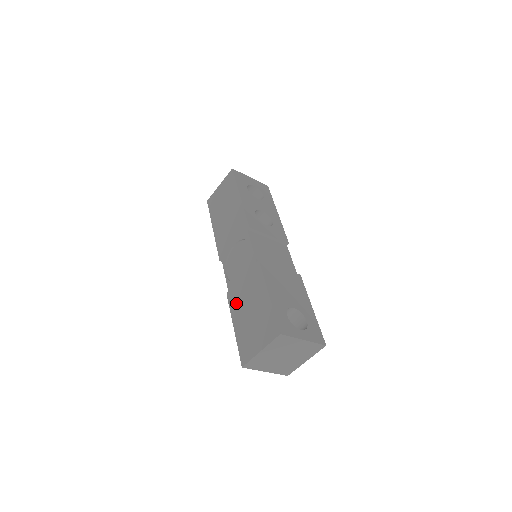
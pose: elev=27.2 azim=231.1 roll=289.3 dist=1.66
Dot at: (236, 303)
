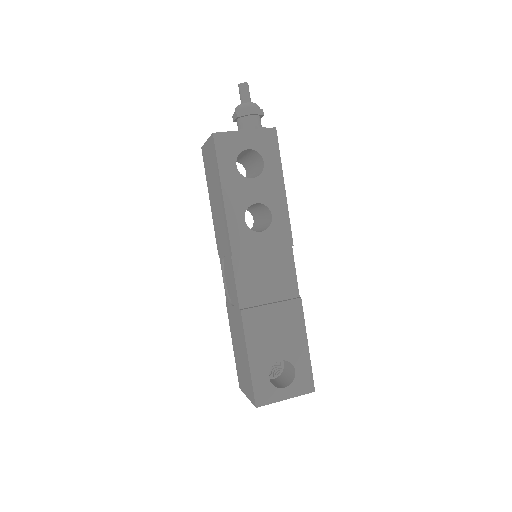
Dot at: (231, 325)
